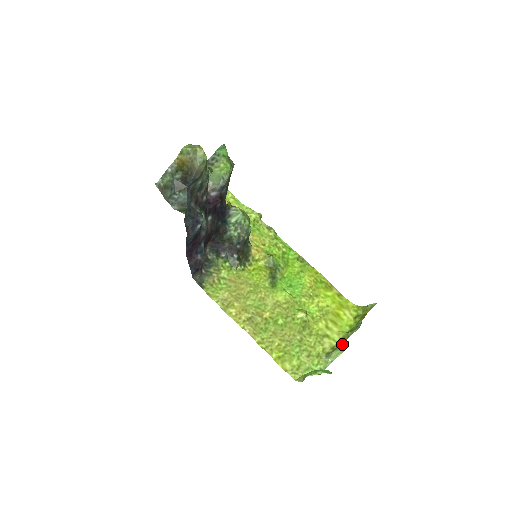
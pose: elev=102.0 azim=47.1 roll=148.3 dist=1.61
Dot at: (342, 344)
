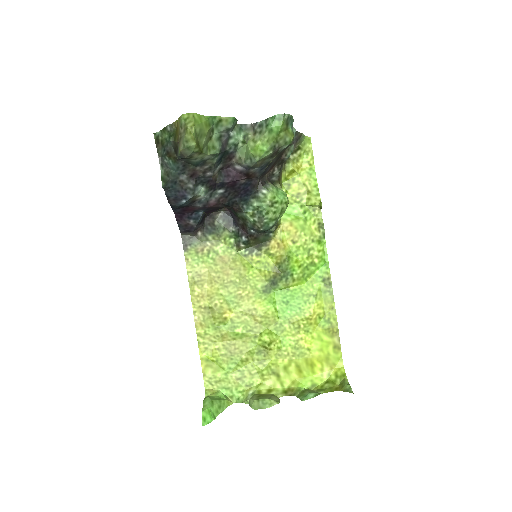
Dot at: (266, 401)
